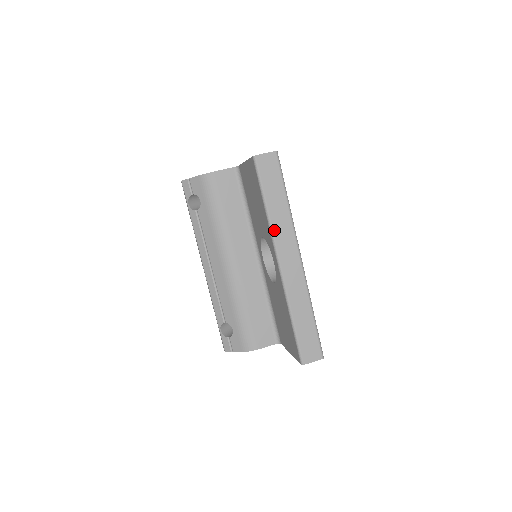
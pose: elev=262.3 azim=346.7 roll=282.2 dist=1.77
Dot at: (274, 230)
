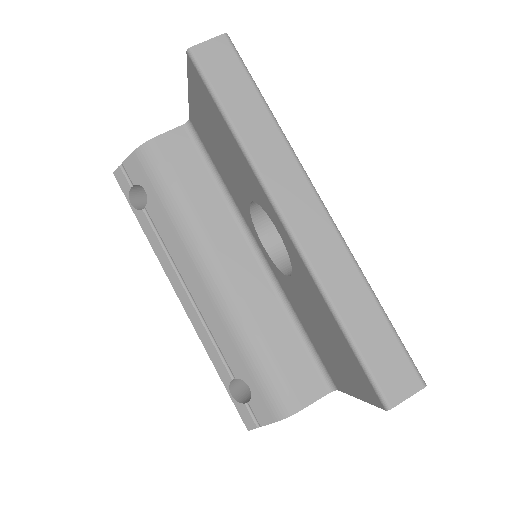
Dot at: (258, 164)
